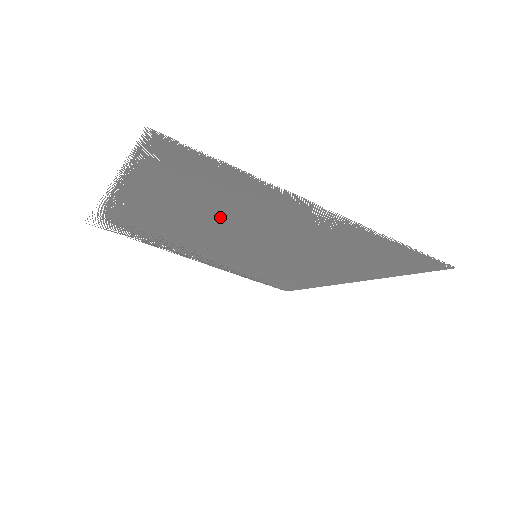
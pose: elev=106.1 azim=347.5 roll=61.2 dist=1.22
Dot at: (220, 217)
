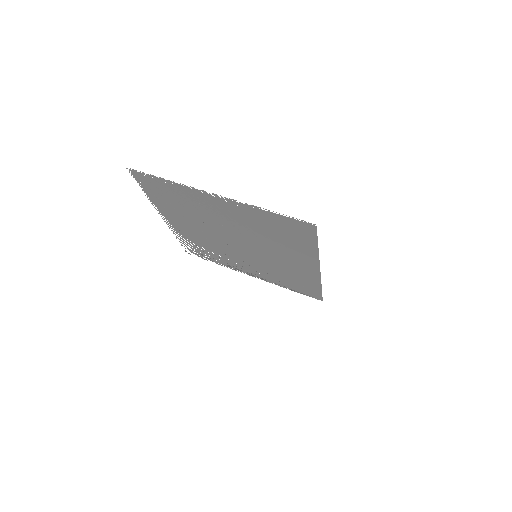
Dot at: (203, 221)
